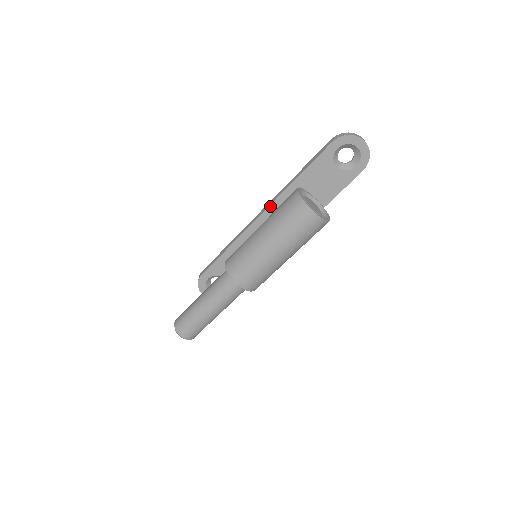
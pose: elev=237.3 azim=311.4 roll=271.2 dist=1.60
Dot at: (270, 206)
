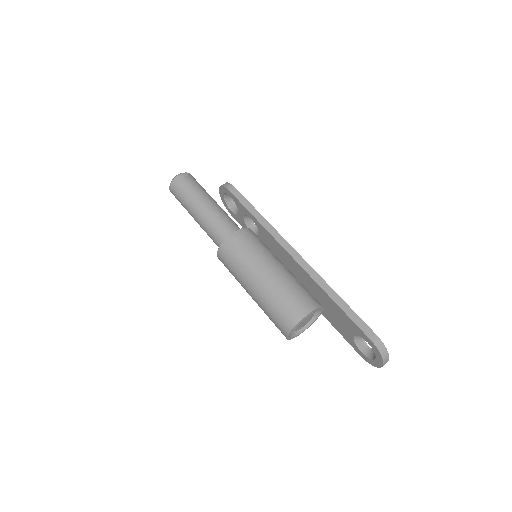
Dot at: (303, 268)
